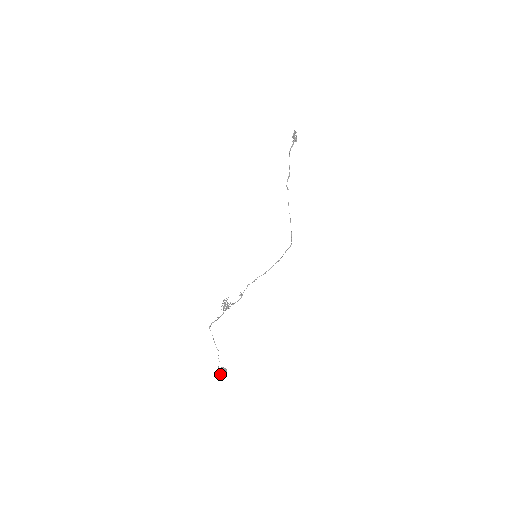
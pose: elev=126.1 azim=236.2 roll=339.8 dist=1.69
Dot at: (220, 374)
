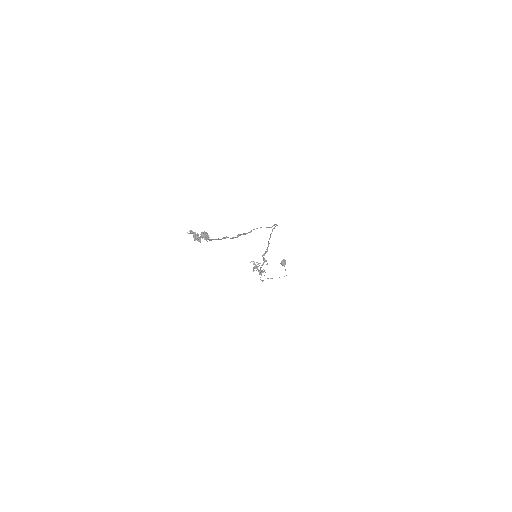
Dot at: (284, 266)
